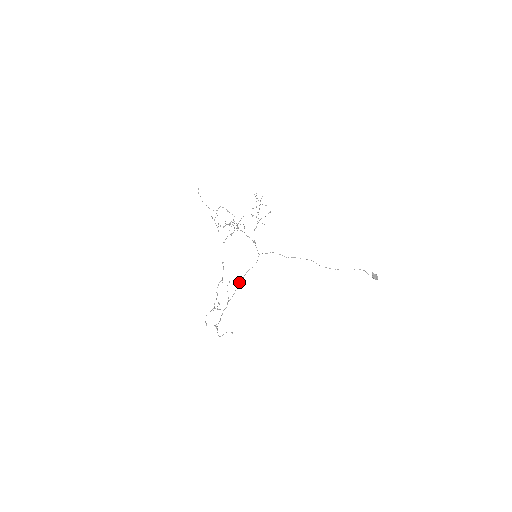
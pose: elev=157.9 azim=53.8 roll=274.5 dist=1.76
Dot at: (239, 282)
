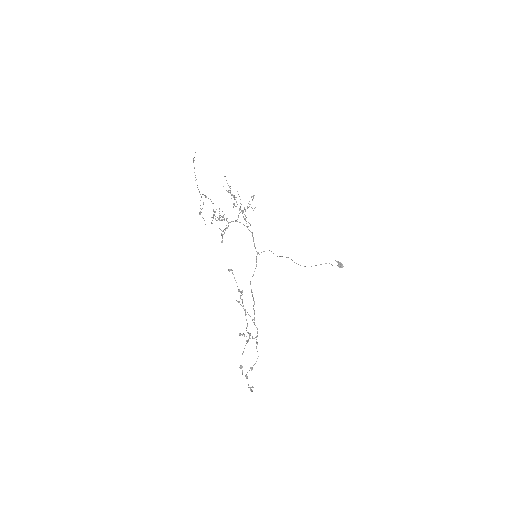
Dot at: (252, 295)
